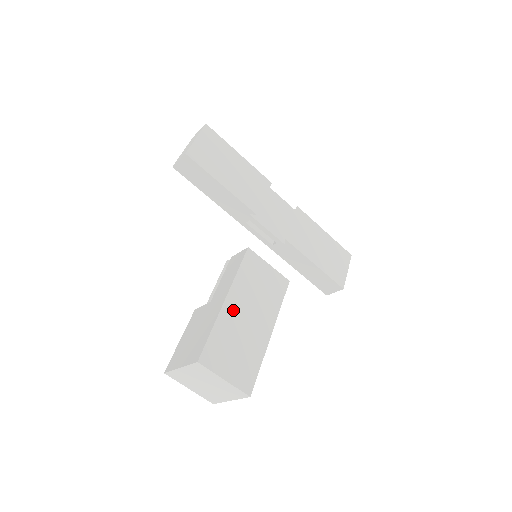
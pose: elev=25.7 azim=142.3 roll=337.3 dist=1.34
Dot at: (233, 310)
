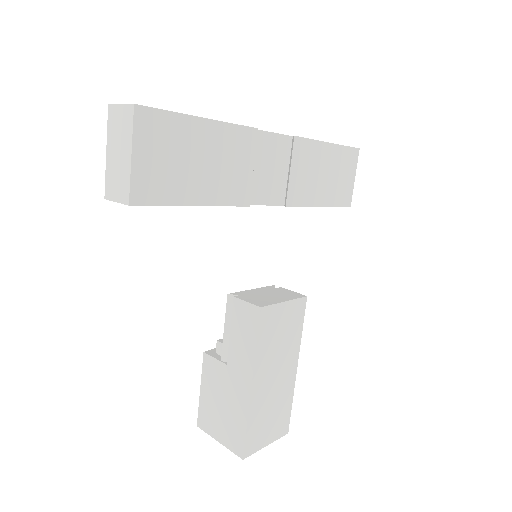
Dot at: (261, 388)
